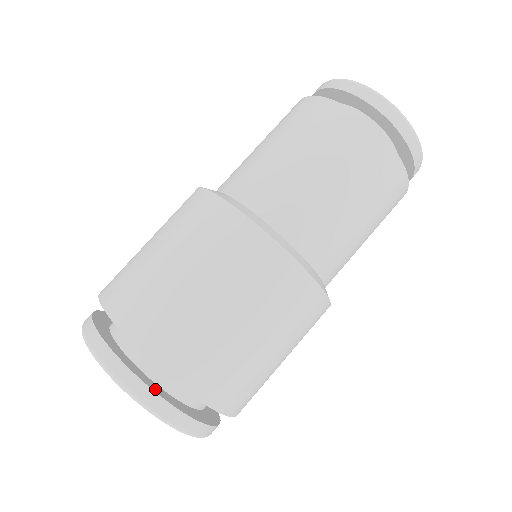
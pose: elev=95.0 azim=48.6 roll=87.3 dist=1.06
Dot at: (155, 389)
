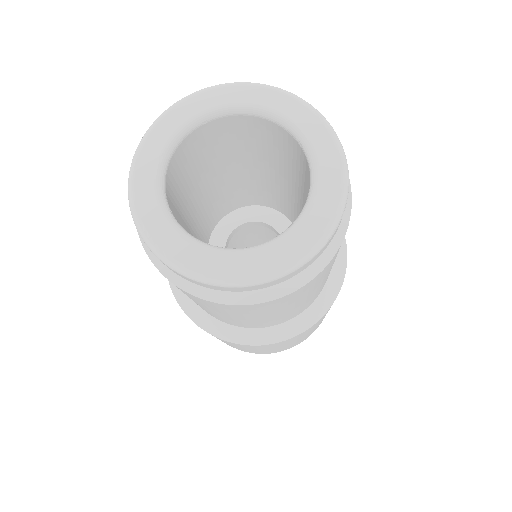
Dot at: occluded
